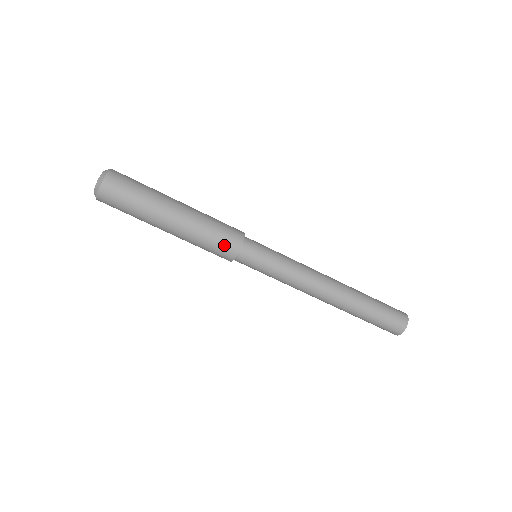
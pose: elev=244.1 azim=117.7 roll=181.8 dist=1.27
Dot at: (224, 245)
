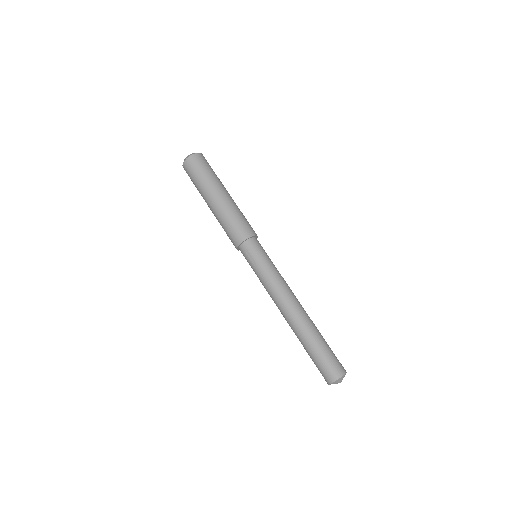
Dot at: (246, 227)
